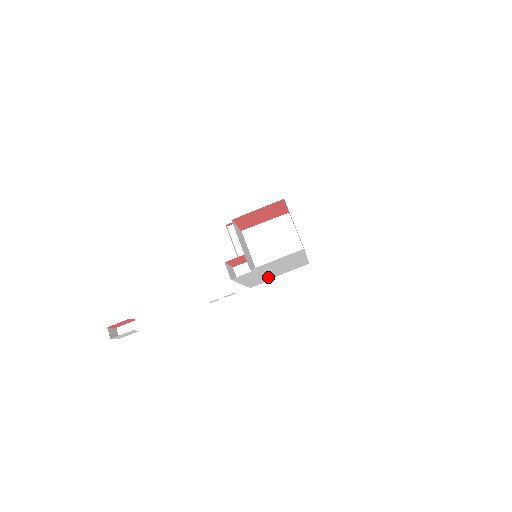
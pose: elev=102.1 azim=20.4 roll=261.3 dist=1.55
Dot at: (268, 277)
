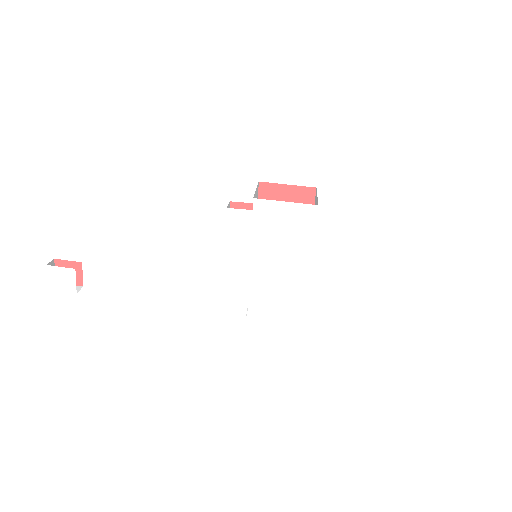
Dot at: (254, 292)
